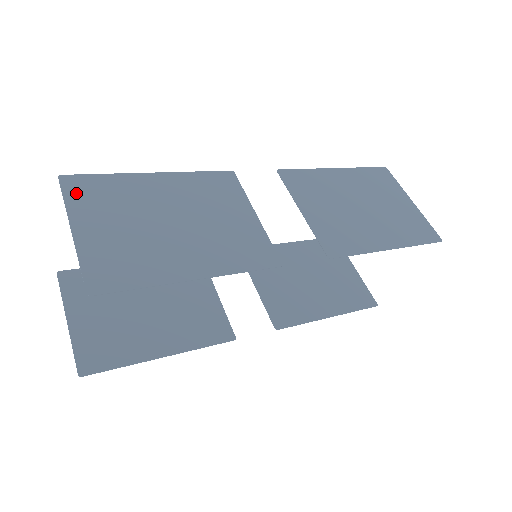
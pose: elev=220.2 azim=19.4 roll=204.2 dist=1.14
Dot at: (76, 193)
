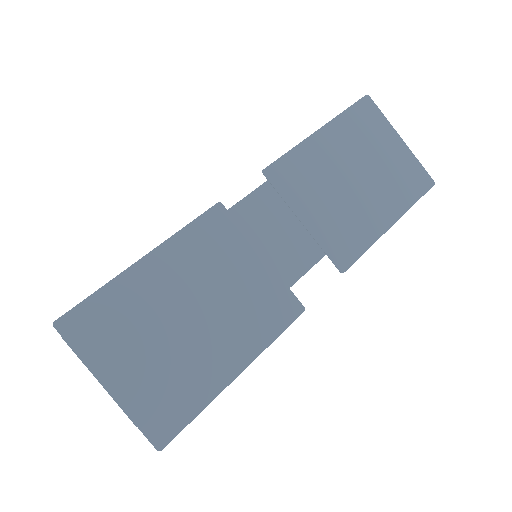
Dot at: (83, 338)
